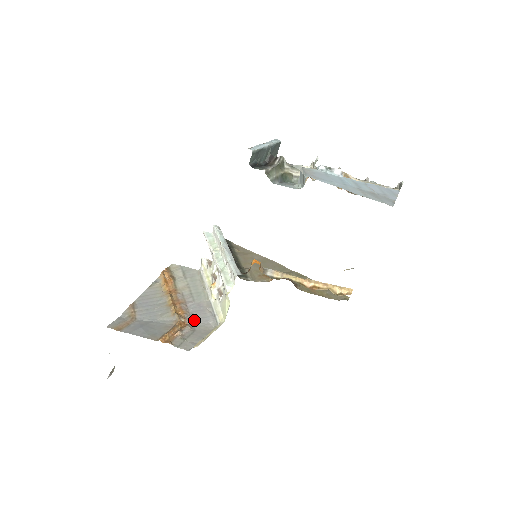
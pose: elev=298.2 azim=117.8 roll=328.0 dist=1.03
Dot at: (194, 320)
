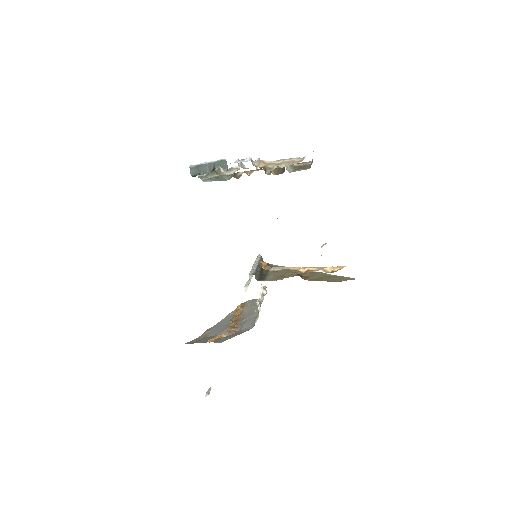
Dot at: (241, 328)
